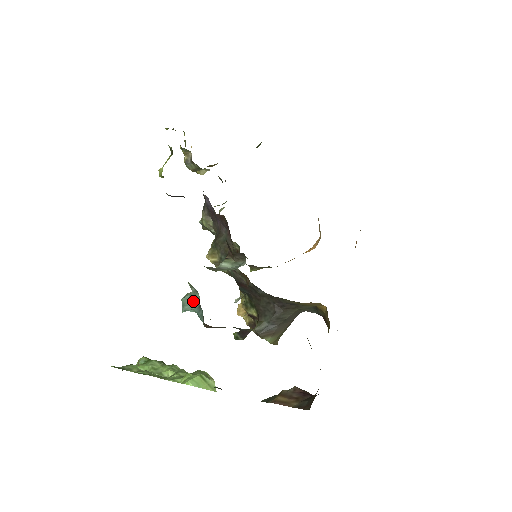
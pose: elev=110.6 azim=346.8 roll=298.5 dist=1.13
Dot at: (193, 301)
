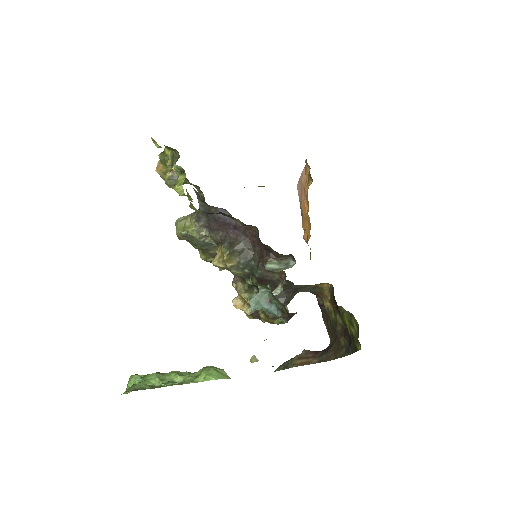
Dot at: (261, 300)
